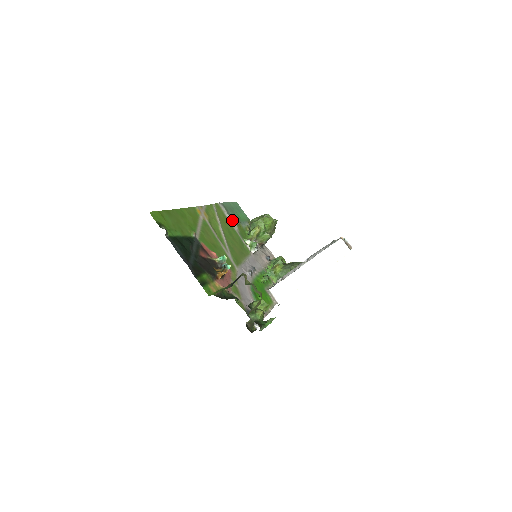
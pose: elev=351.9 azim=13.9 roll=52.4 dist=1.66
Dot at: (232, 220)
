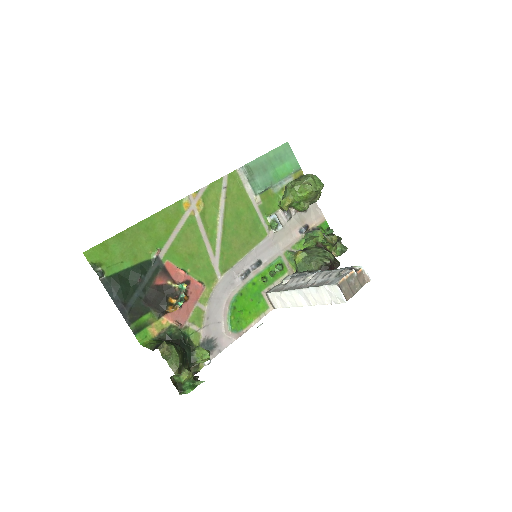
Dot at: (253, 191)
